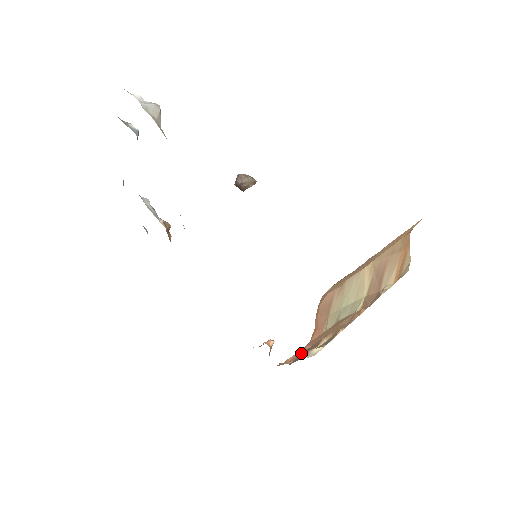
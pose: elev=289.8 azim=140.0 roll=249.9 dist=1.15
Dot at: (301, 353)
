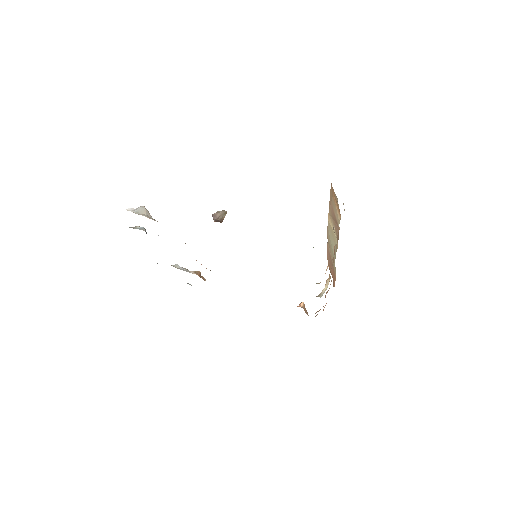
Dot at: occluded
